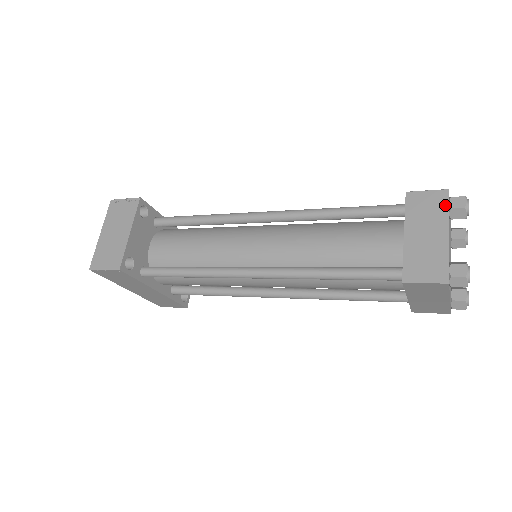
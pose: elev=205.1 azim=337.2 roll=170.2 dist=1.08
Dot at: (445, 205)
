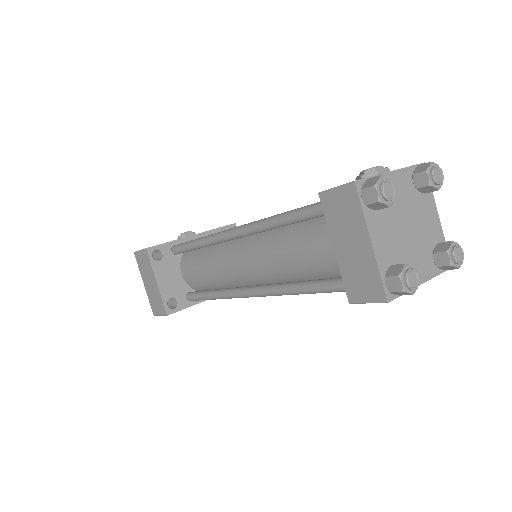
Dot at: (357, 205)
